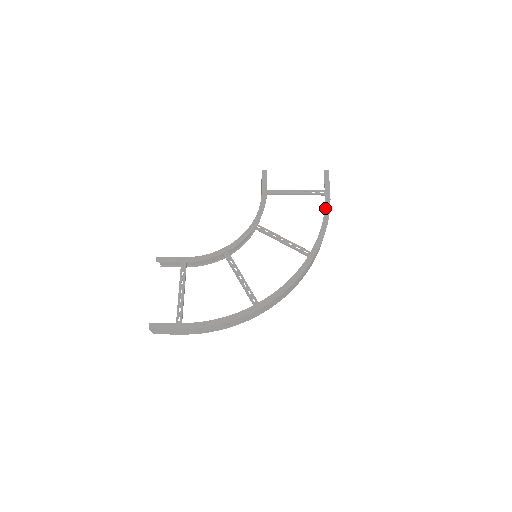
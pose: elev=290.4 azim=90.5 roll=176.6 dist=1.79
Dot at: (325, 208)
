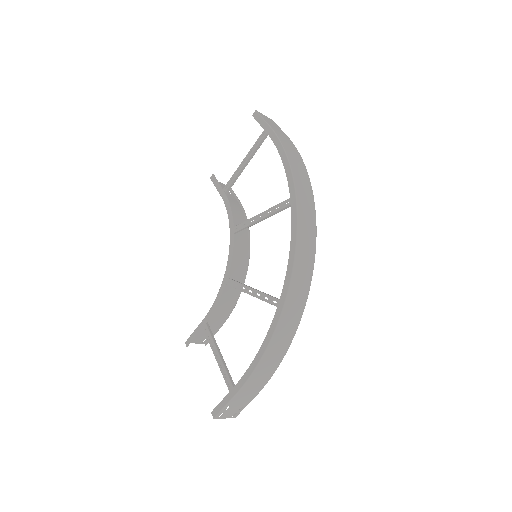
Dot at: (274, 144)
